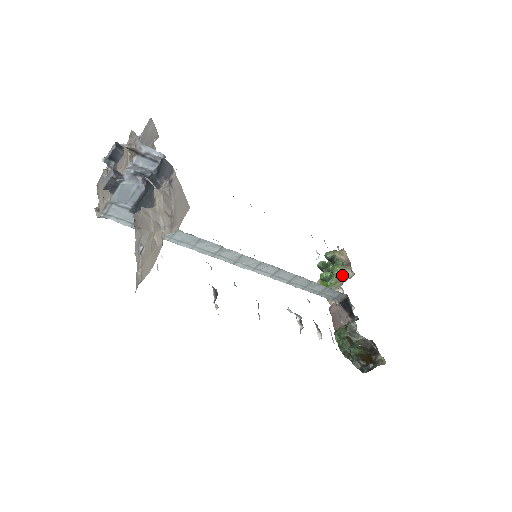
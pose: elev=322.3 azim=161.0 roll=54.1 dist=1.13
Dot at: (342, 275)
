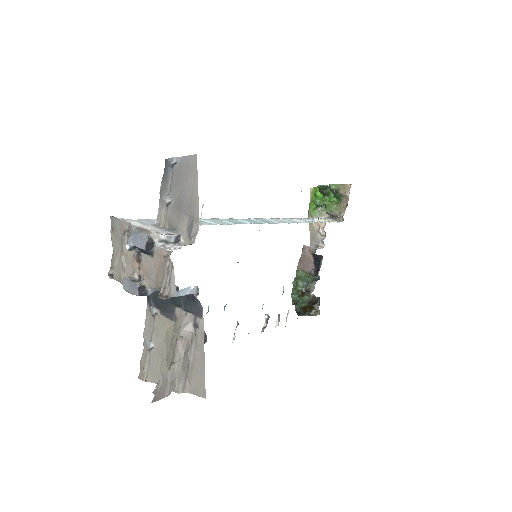
Dot at: (332, 215)
